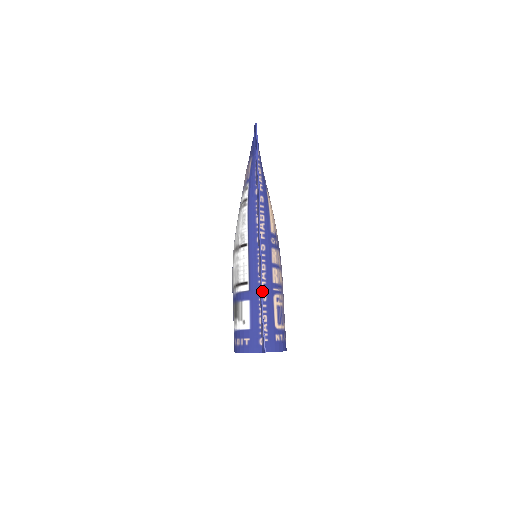
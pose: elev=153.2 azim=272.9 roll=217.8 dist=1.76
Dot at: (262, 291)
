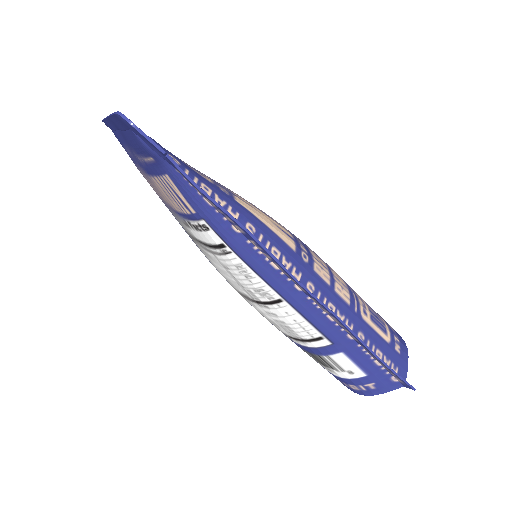
Dot at: (363, 343)
